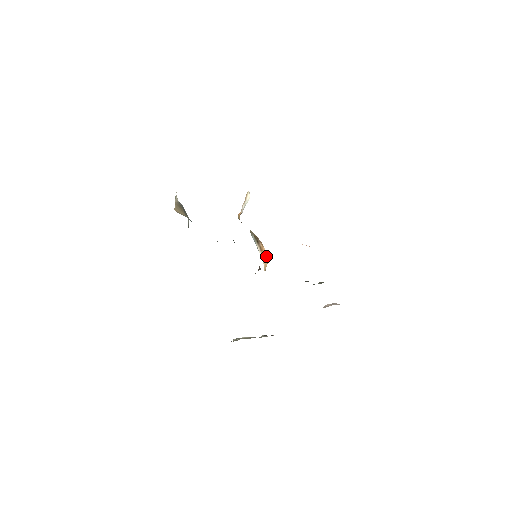
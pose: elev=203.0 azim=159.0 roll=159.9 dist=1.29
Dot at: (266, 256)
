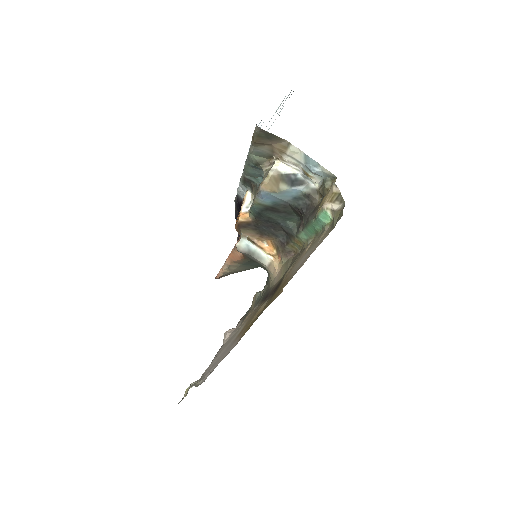
Dot at: (269, 252)
